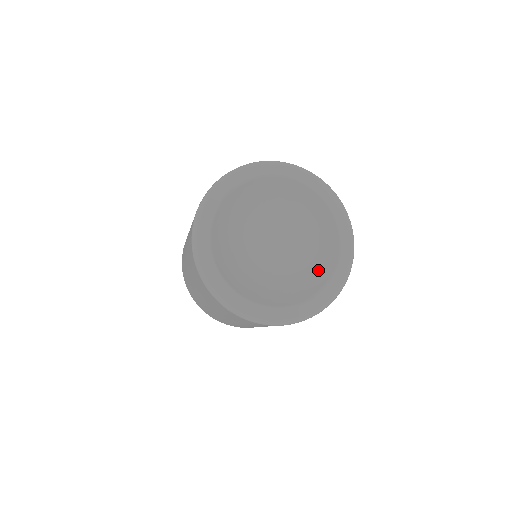
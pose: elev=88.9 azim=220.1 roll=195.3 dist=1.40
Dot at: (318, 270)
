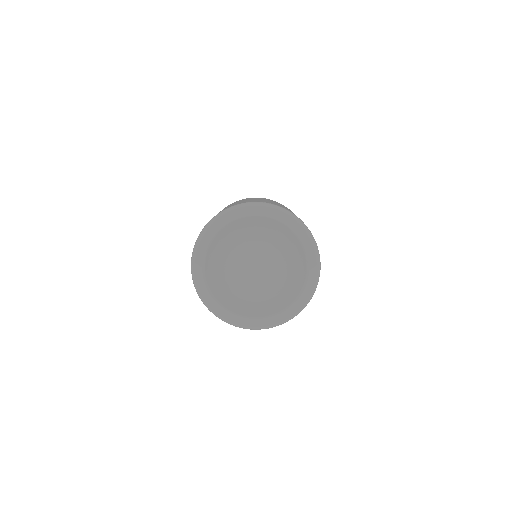
Dot at: (296, 270)
